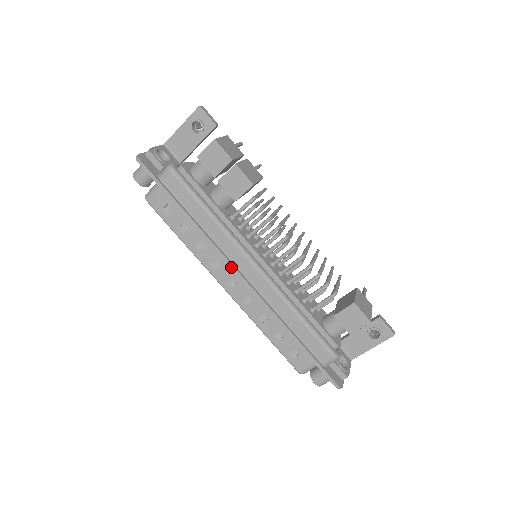
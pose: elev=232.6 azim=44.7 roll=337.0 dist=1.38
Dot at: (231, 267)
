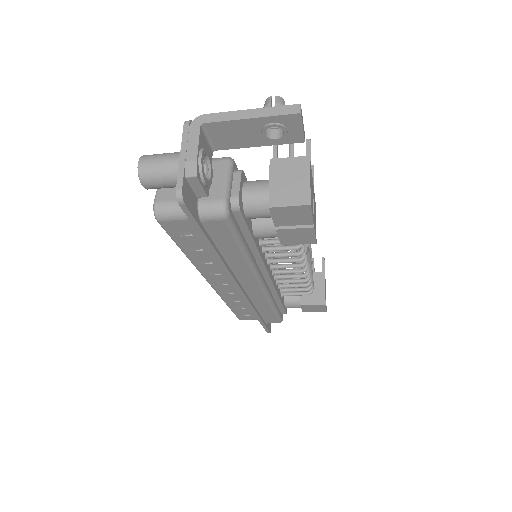
Dot at: (236, 286)
